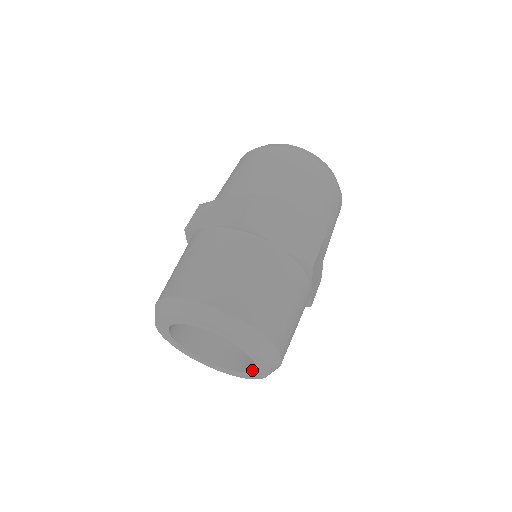
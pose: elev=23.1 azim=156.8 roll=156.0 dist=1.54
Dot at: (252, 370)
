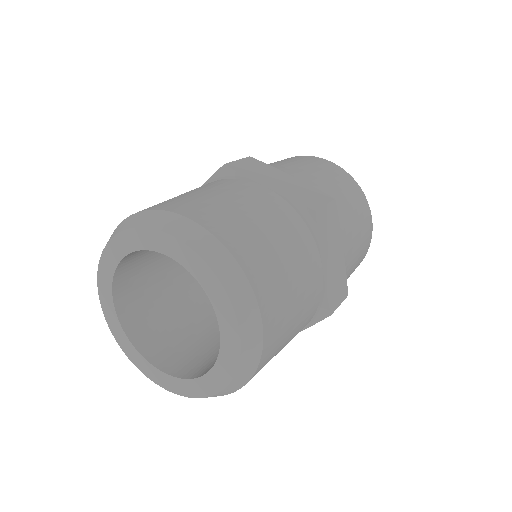
Dot at: (184, 378)
